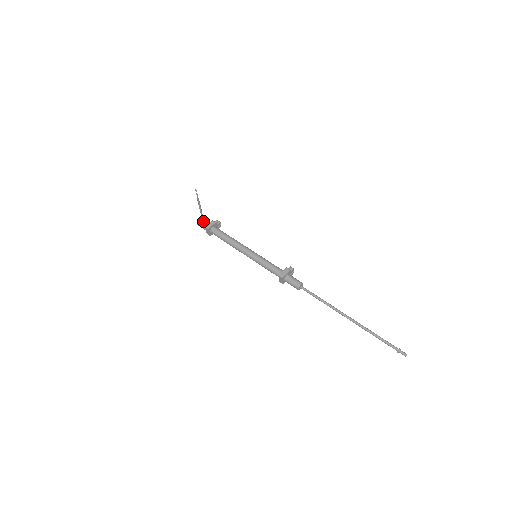
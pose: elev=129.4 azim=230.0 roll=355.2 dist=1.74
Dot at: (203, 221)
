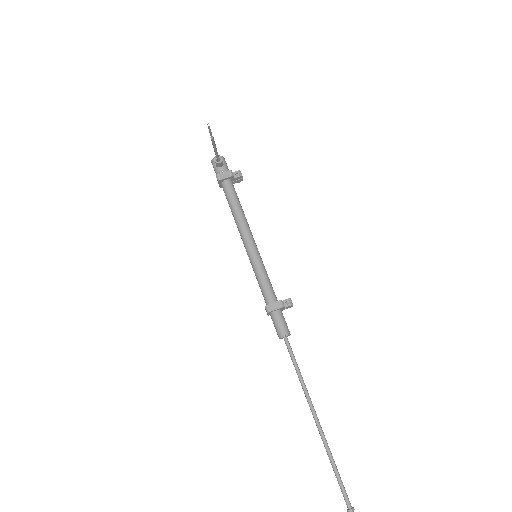
Dot at: (218, 164)
